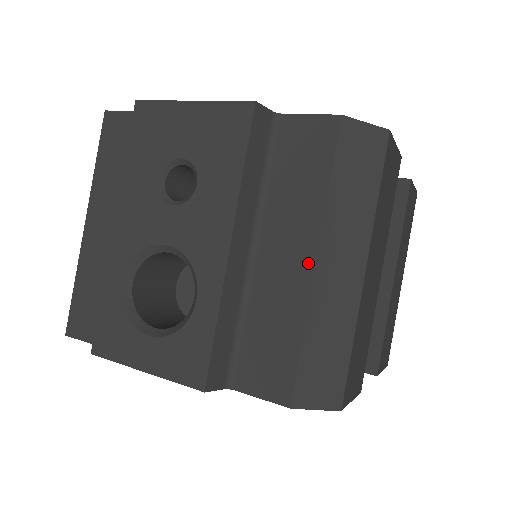
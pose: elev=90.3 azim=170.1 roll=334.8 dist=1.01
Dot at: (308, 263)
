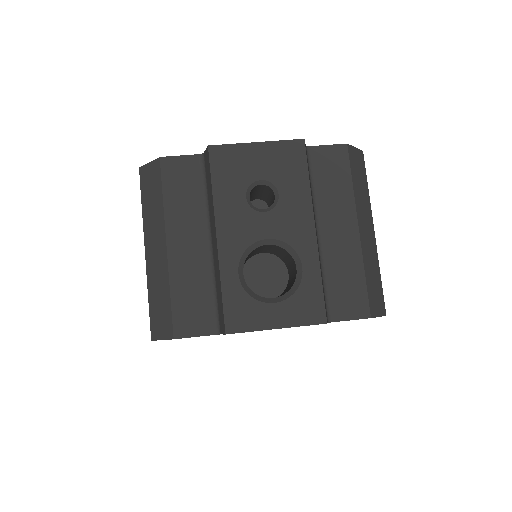
Dot at: (354, 231)
